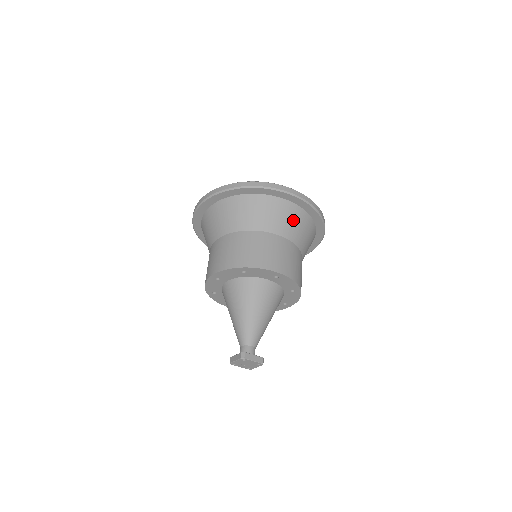
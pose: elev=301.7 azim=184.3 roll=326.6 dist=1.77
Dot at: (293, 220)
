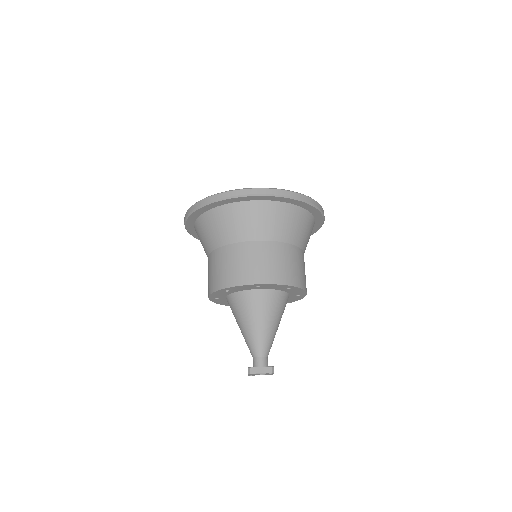
Dot at: occluded
